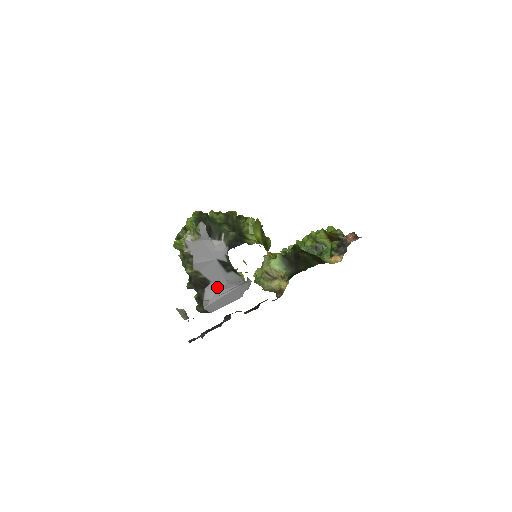
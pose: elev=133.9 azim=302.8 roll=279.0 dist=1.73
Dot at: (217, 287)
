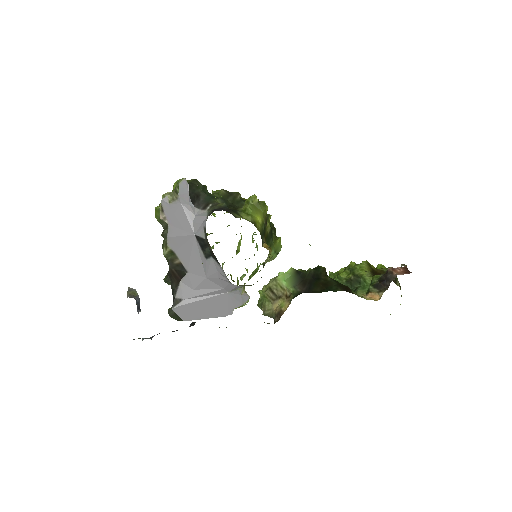
Dot at: (194, 282)
